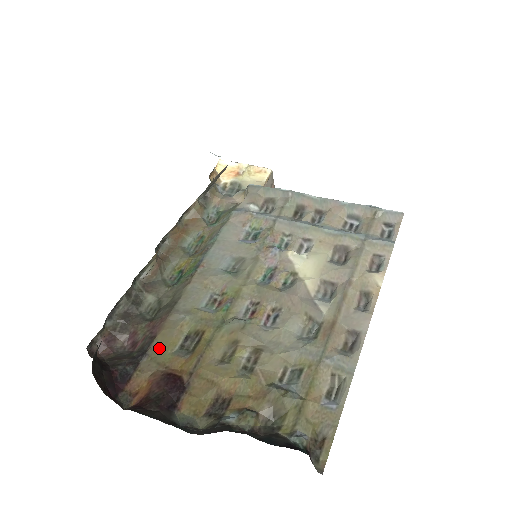
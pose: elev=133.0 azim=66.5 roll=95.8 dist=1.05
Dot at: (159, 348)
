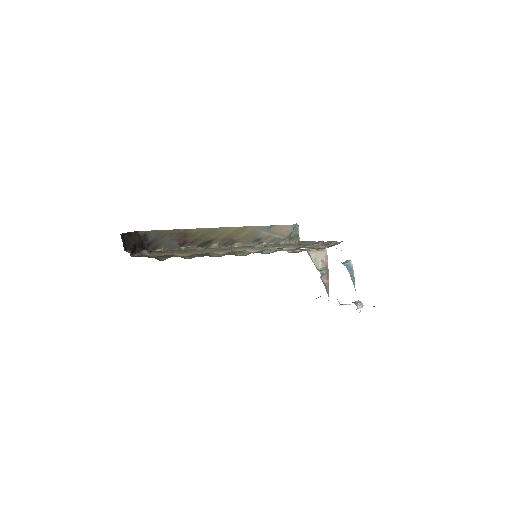
Dot at: occluded
